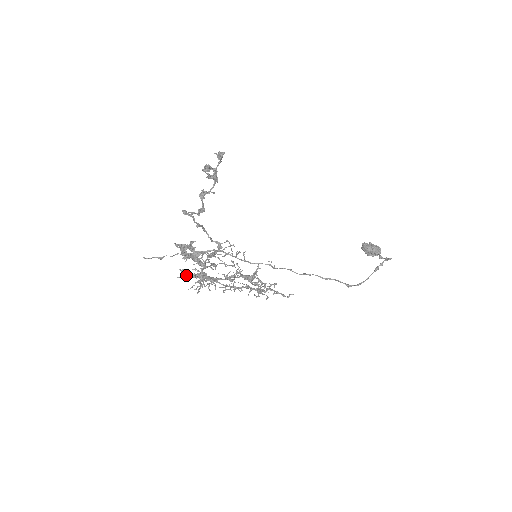
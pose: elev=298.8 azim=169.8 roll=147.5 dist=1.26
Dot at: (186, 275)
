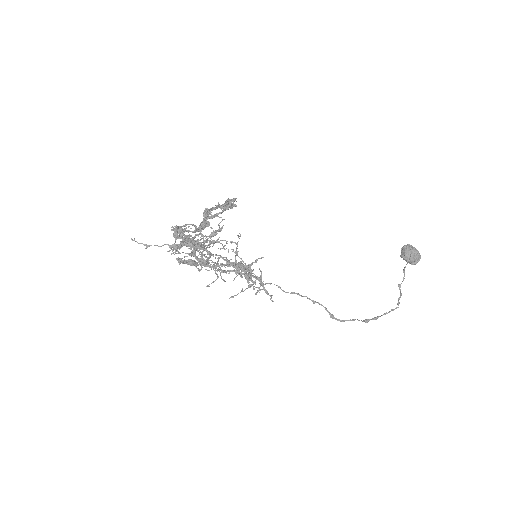
Dot at: occluded
